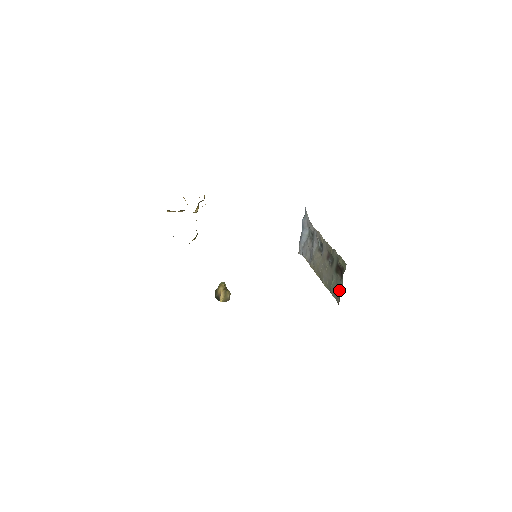
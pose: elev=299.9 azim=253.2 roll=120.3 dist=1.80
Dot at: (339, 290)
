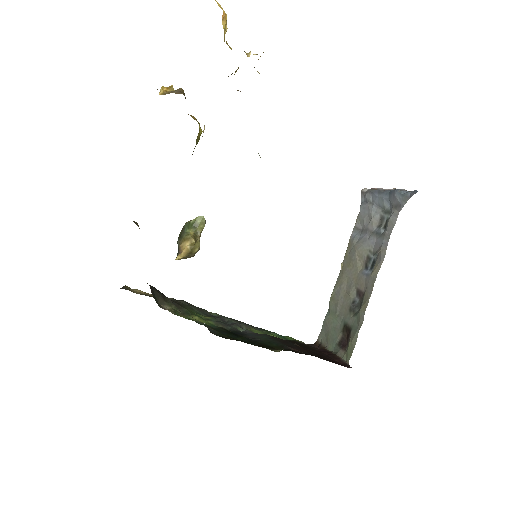
Dot at: (328, 340)
